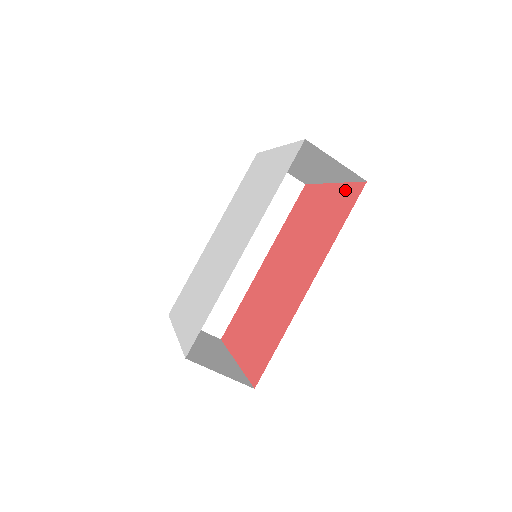
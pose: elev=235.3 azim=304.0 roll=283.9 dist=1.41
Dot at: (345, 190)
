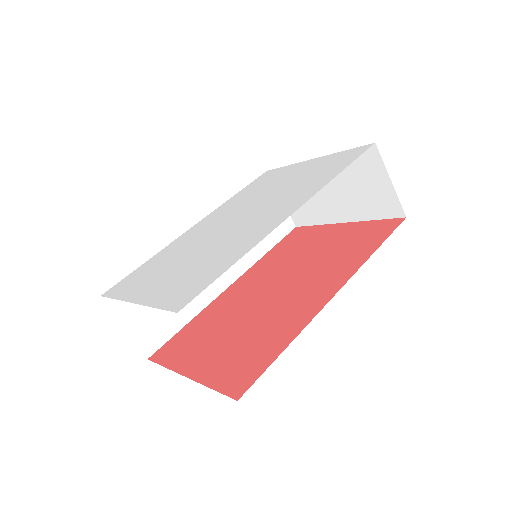
Dot at: (371, 225)
